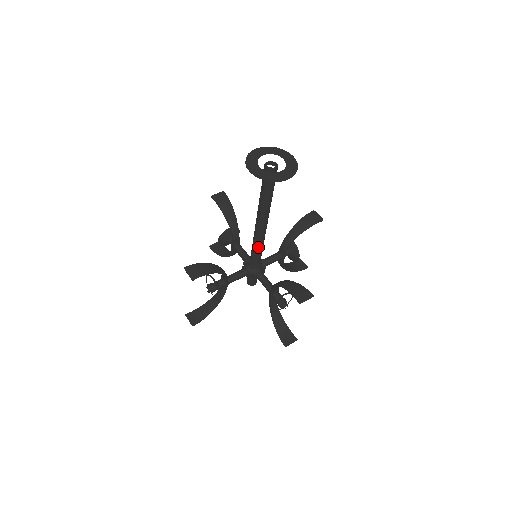
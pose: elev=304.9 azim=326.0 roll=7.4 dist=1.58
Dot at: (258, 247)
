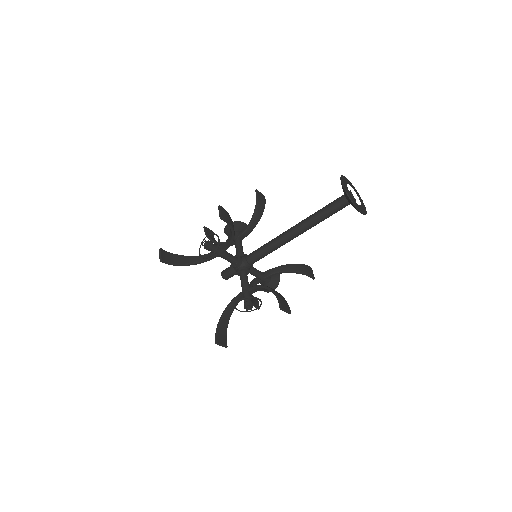
Dot at: (270, 249)
